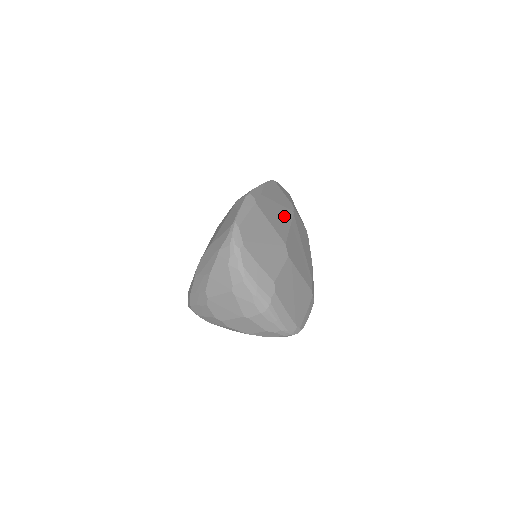
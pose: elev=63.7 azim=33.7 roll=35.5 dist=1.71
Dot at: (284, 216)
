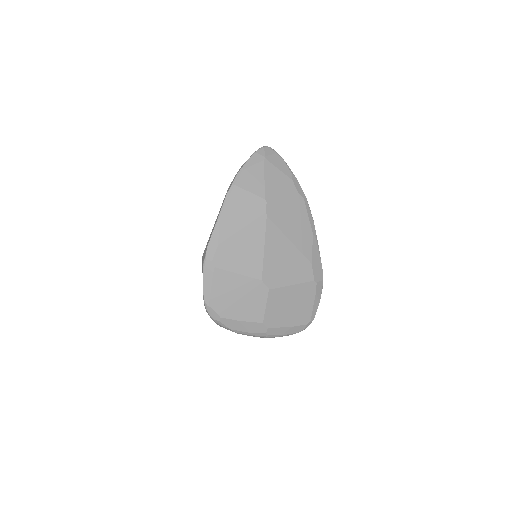
Dot at: (254, 239)
